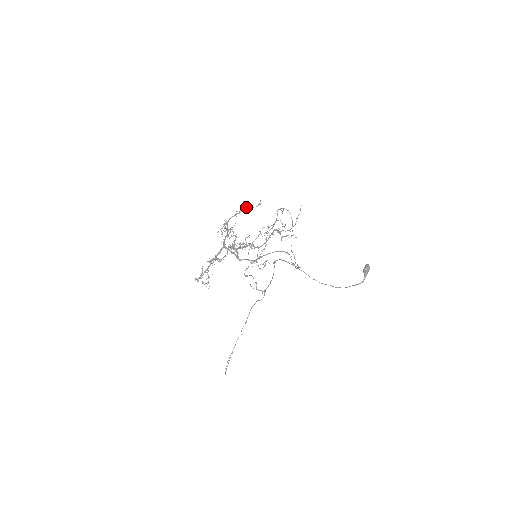
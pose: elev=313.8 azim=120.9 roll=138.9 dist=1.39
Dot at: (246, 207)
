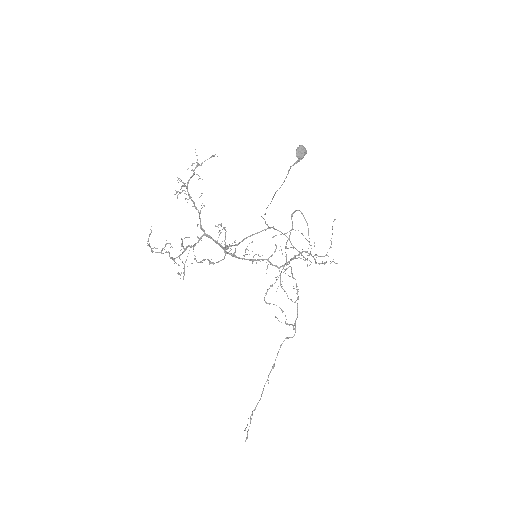
Dot at: occluded
